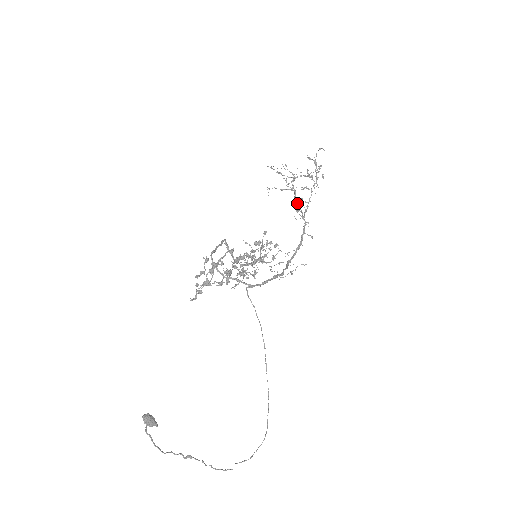
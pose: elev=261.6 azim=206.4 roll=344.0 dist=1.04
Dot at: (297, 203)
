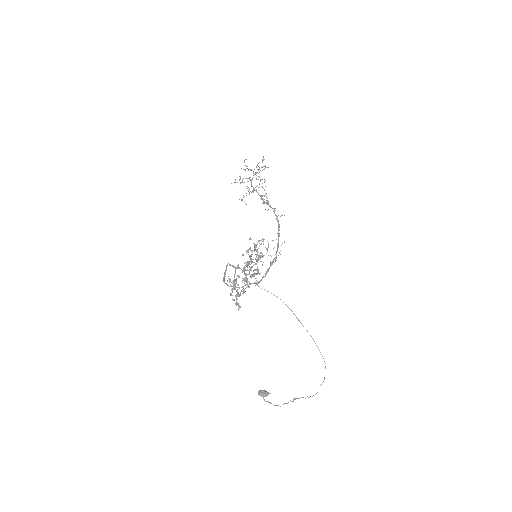
Dot at: (262, 198)
